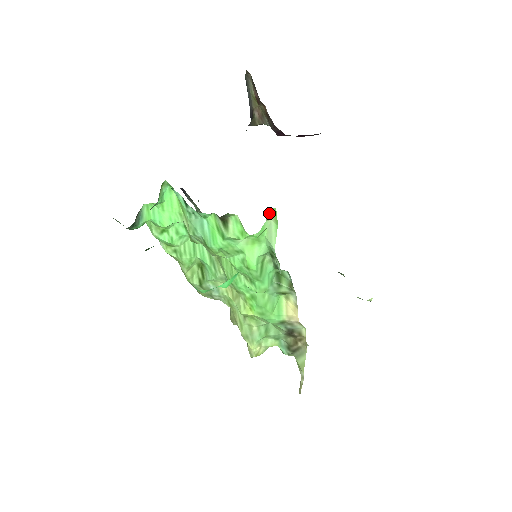
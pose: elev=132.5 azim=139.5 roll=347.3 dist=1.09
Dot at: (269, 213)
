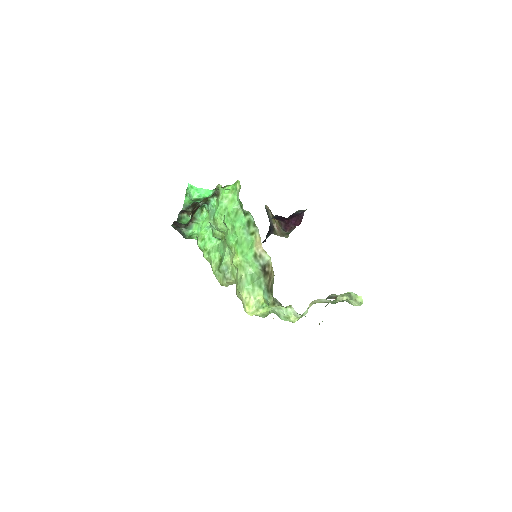
Dot at: (238, 185)
